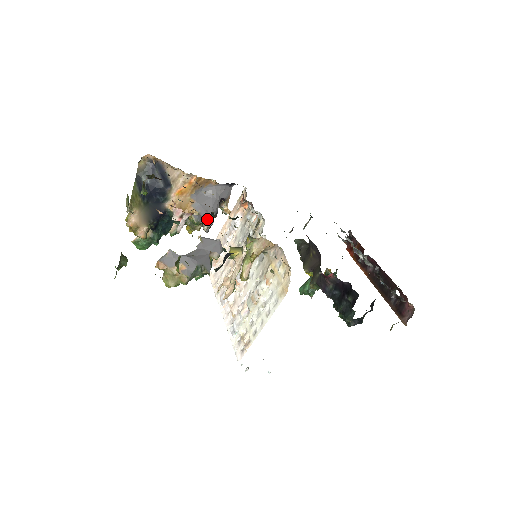
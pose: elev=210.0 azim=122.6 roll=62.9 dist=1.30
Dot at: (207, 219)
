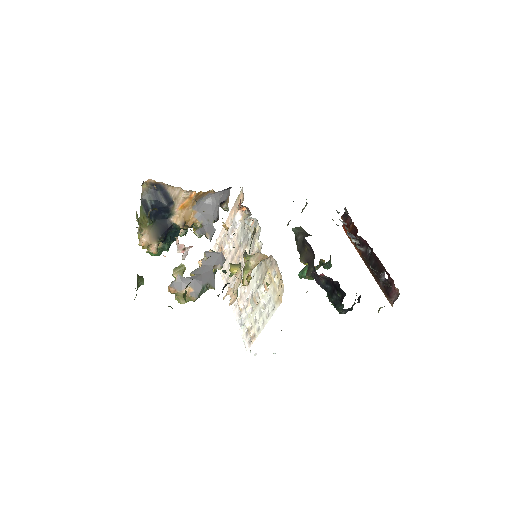
Dot at: (209, 229)
